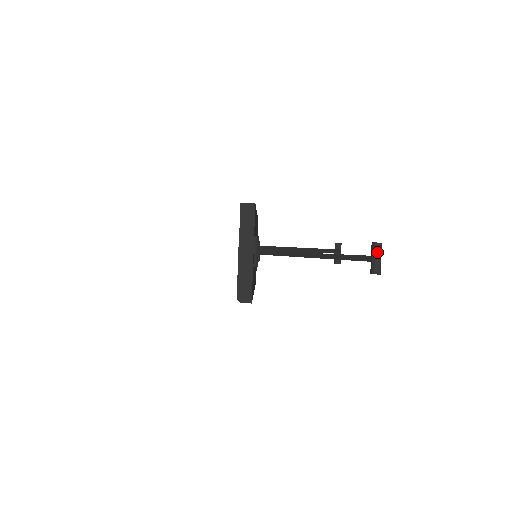
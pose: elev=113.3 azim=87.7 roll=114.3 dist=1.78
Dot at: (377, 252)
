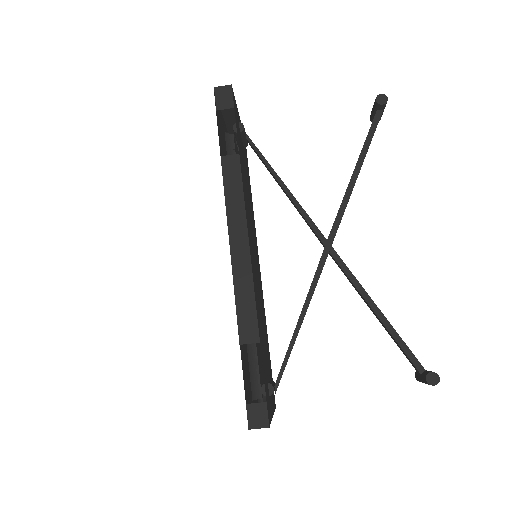
Dot at: occluded
